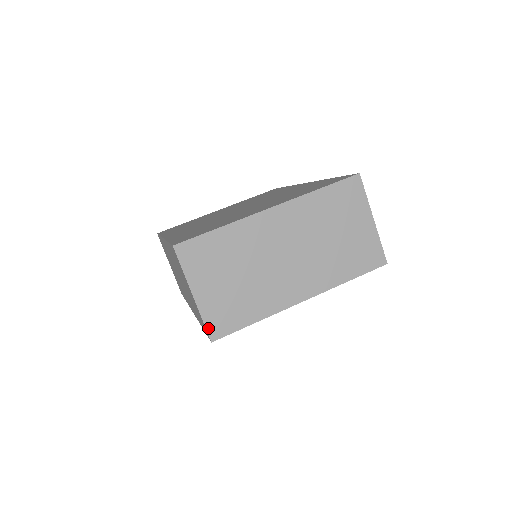
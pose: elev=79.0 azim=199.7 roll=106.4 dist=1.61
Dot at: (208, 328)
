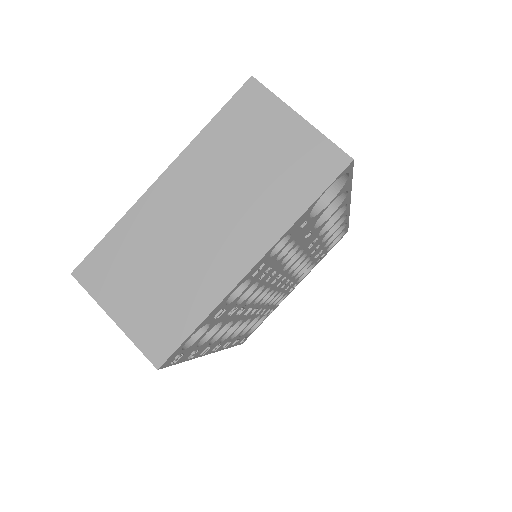
Dot at: (146, 353)
